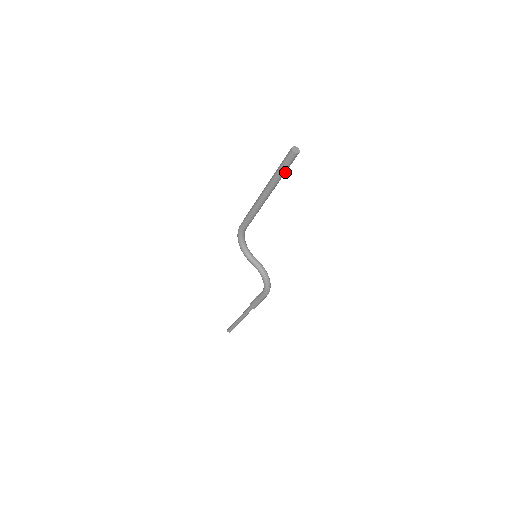
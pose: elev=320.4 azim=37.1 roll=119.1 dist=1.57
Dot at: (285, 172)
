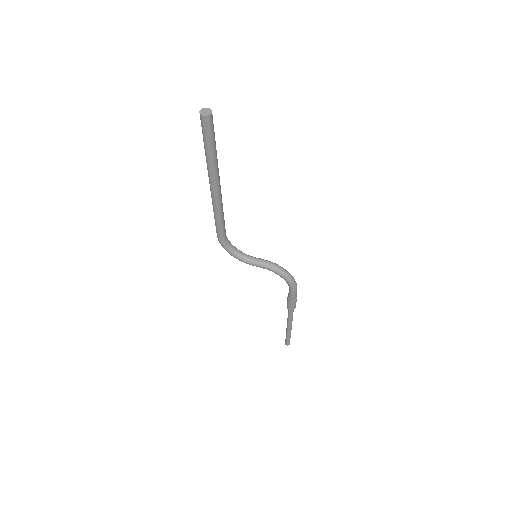
Dot at: (215, 146)
